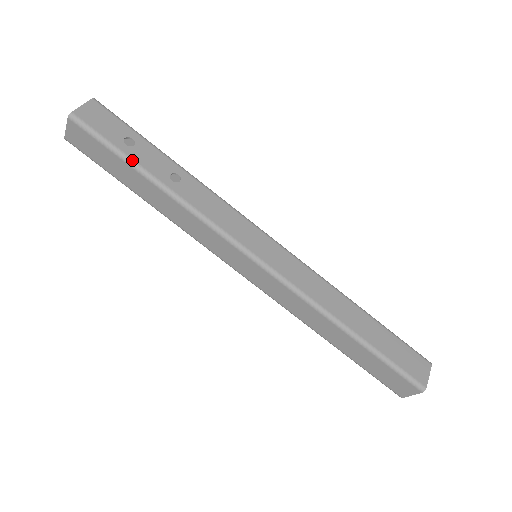
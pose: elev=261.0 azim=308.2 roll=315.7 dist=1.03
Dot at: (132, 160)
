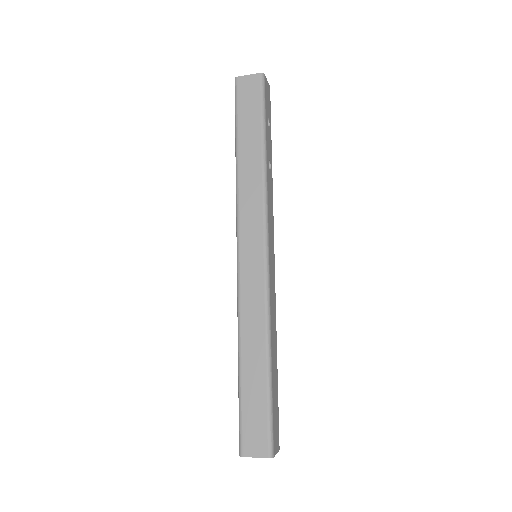
Dot at: (266, 128)
